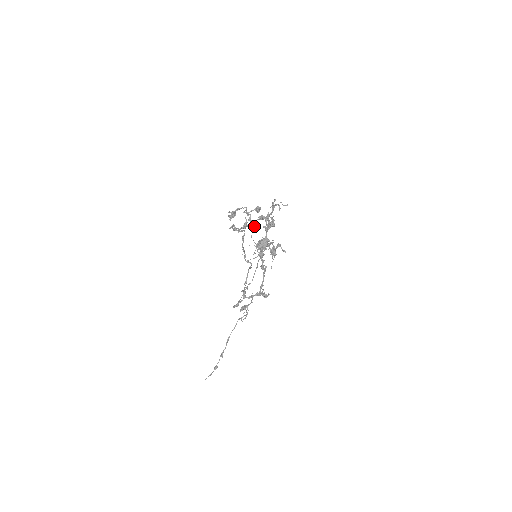
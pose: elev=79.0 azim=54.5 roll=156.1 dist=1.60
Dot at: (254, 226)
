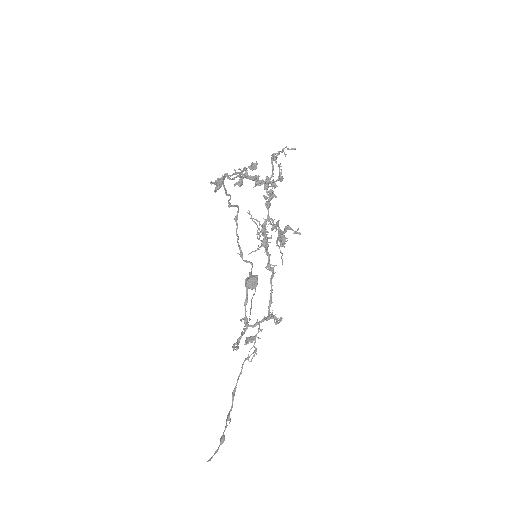
Dot at: (254, 178)
